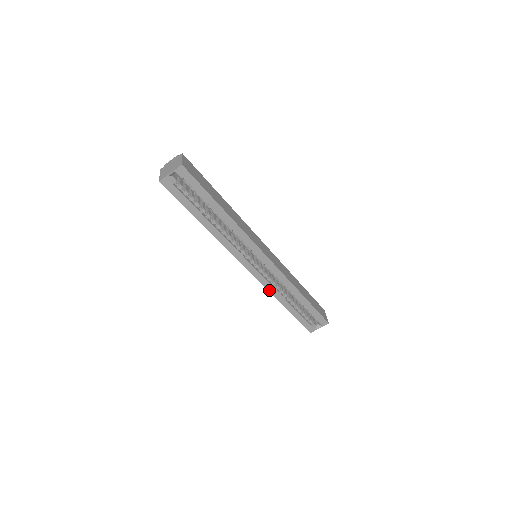
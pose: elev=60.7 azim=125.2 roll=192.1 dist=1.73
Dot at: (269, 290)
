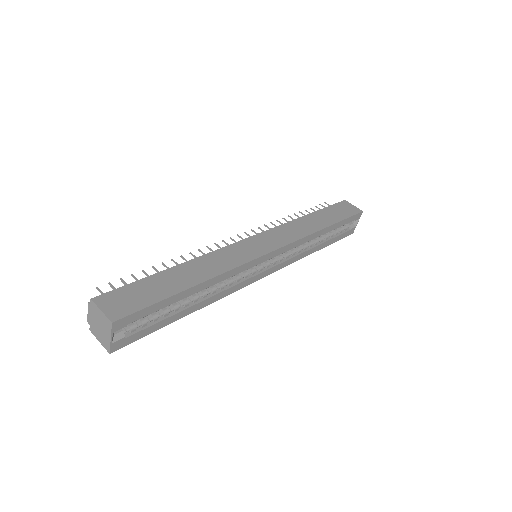
Dot at: (295, 261)
